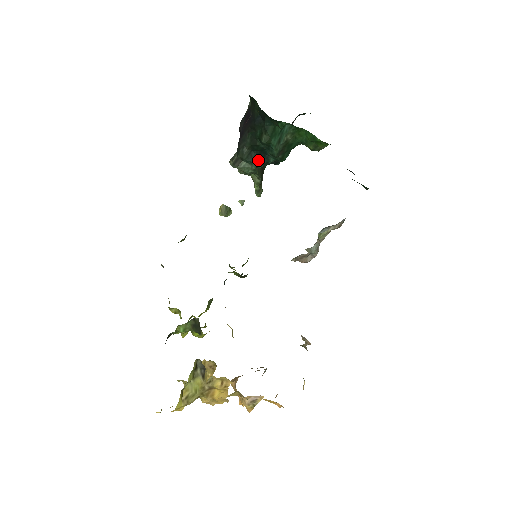
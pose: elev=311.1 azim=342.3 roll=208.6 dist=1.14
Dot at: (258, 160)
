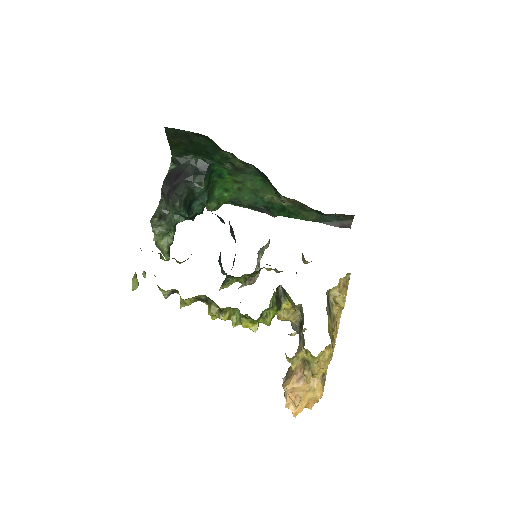
Dot at: (187, 211)
